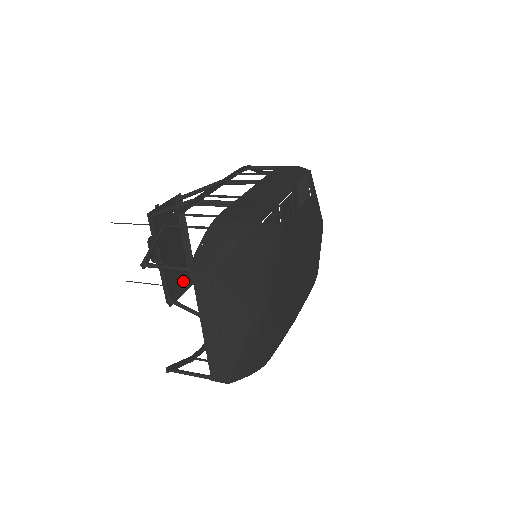
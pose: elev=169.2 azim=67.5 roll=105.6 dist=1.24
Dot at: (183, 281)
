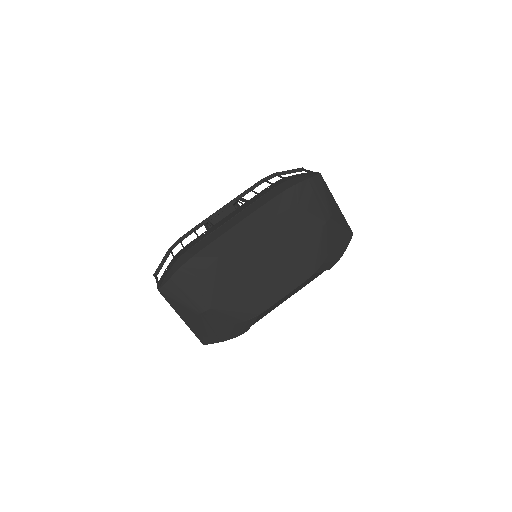
Dot at: occluded
